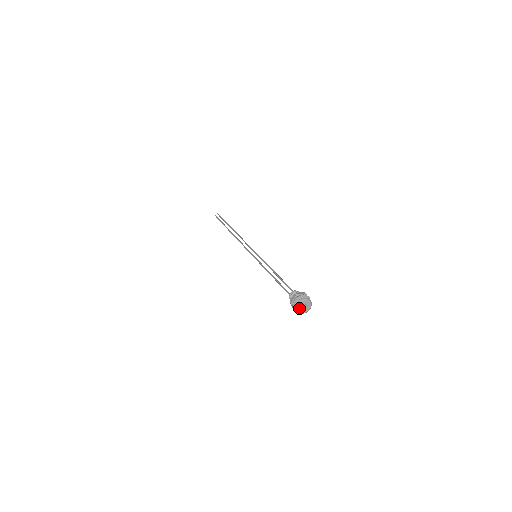
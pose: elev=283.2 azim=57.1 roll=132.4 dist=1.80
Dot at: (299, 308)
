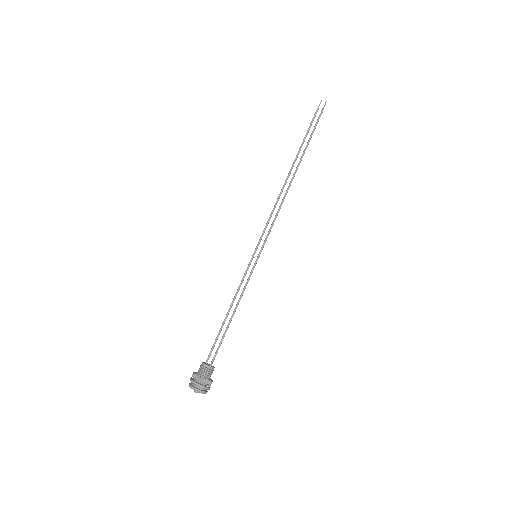
Dot at: (191, 388)
